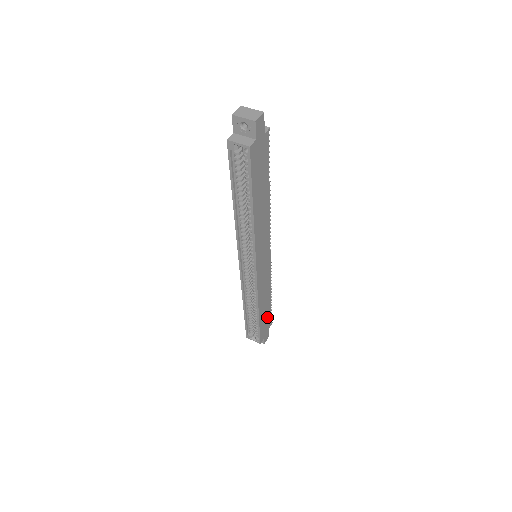
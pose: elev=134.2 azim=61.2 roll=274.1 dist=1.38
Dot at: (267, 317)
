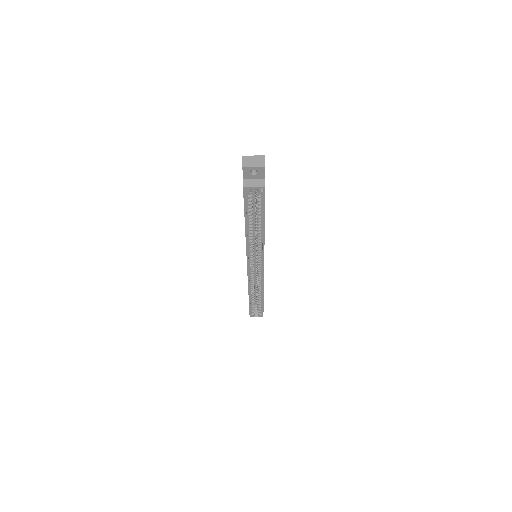
Dot at: occluded
